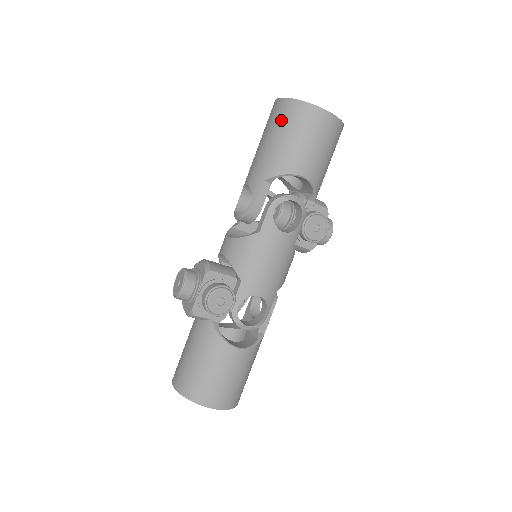
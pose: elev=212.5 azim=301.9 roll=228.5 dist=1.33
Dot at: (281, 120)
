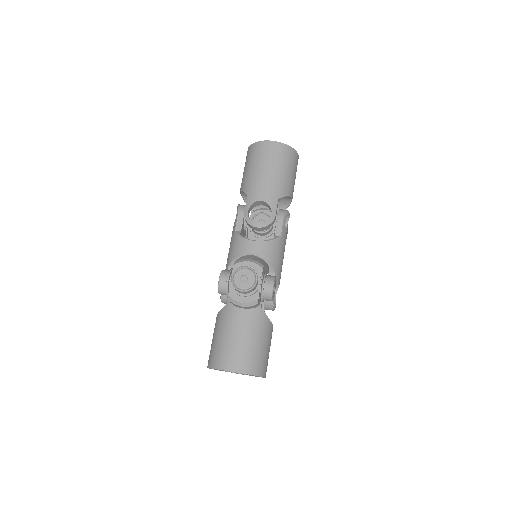
Dot at: (281, 157)
